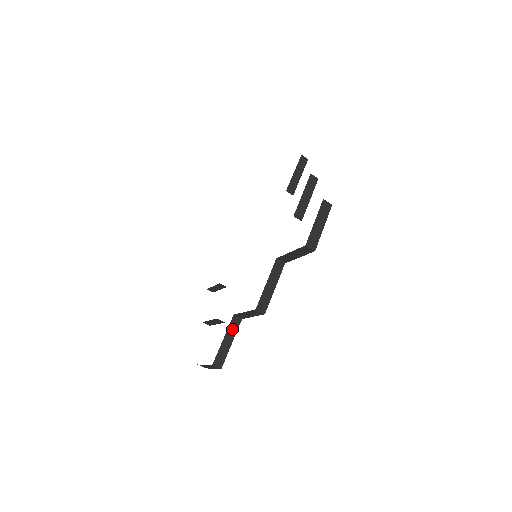
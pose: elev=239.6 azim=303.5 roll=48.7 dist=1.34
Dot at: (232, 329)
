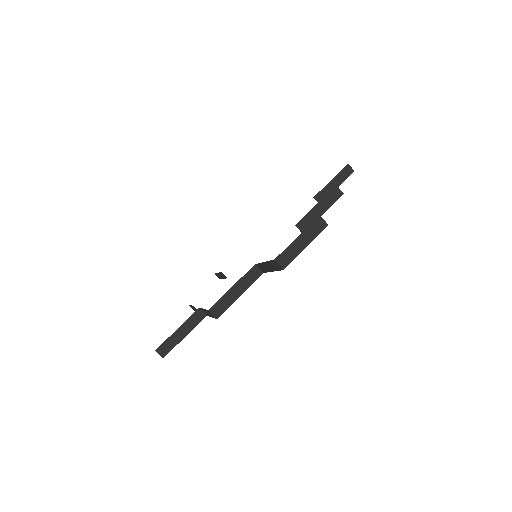
Dot at: (192, 322)
